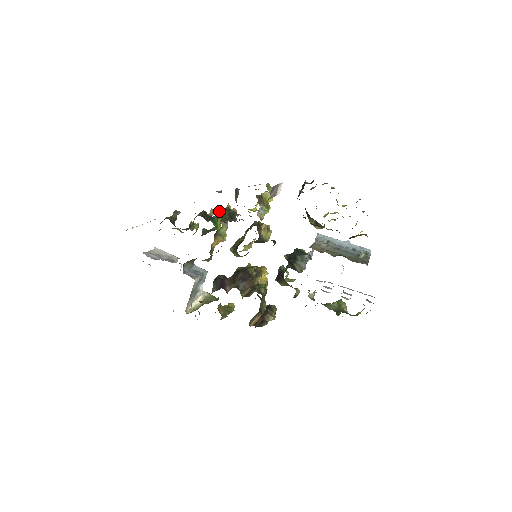
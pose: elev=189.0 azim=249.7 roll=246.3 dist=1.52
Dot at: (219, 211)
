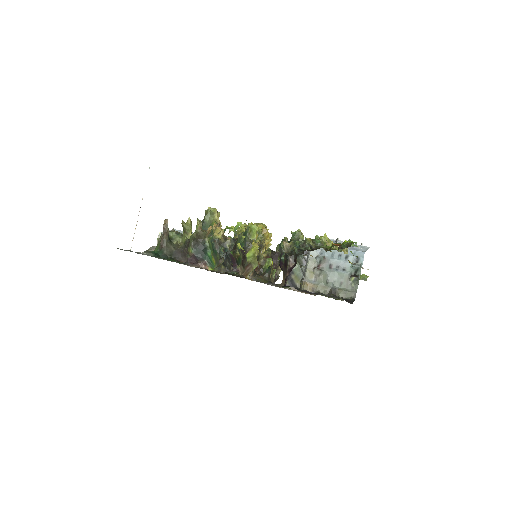
Dot at: (208, 242)
